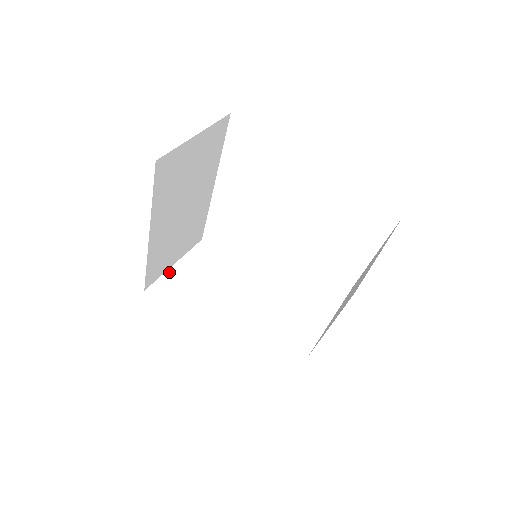
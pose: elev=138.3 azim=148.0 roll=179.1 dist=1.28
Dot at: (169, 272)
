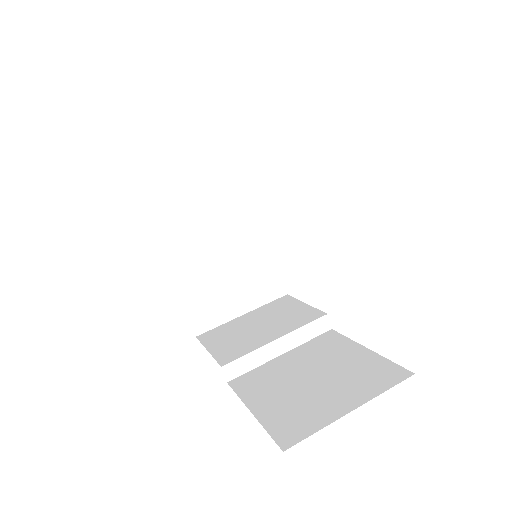
Dot at: (174, 159)
